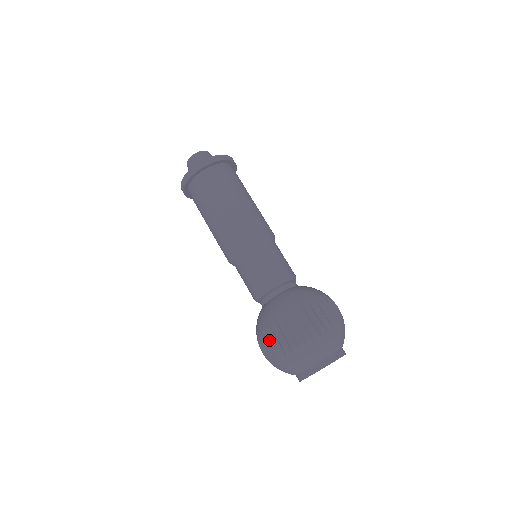
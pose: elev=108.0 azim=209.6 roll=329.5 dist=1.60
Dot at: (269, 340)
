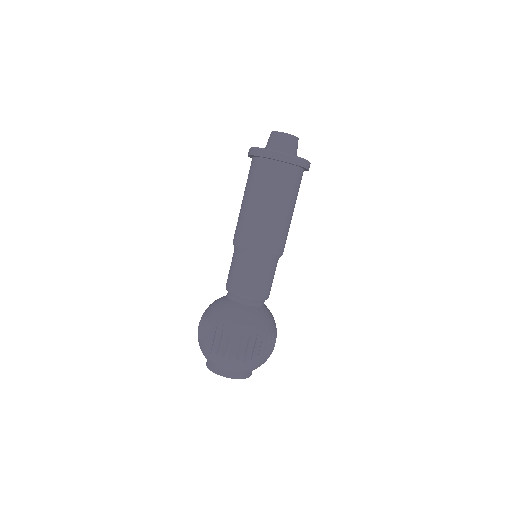
Dot at: occluded
